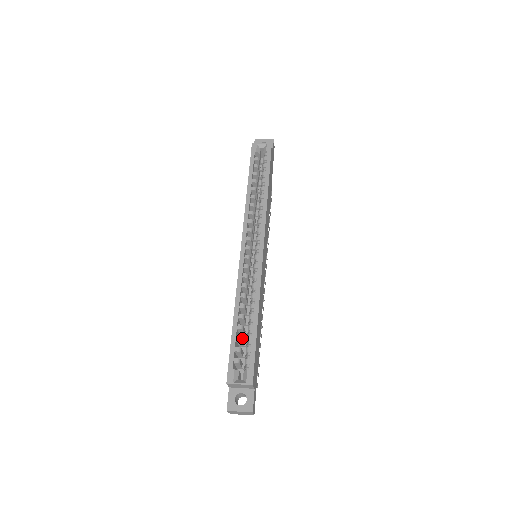
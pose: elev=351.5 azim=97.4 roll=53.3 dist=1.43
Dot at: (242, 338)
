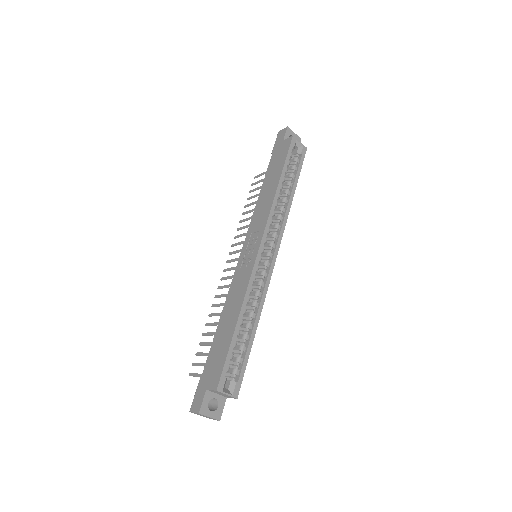
Dot at: (235, 344)
